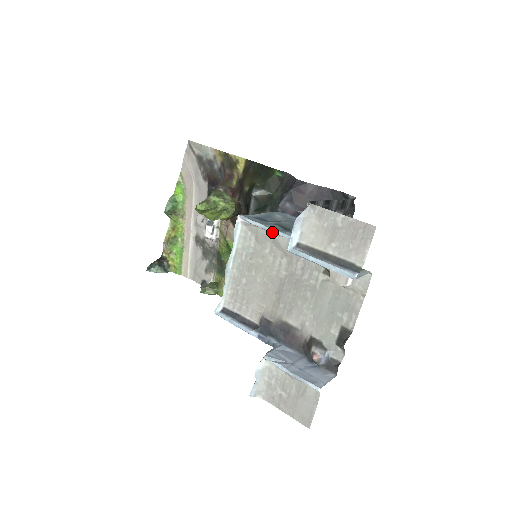
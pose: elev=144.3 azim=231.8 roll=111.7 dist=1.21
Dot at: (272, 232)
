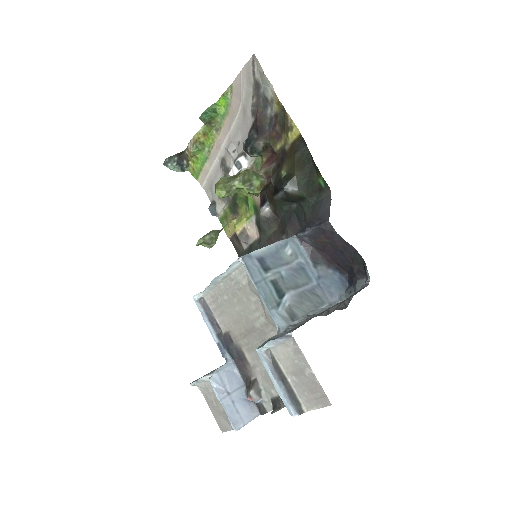
Dot at: (261, 299)
